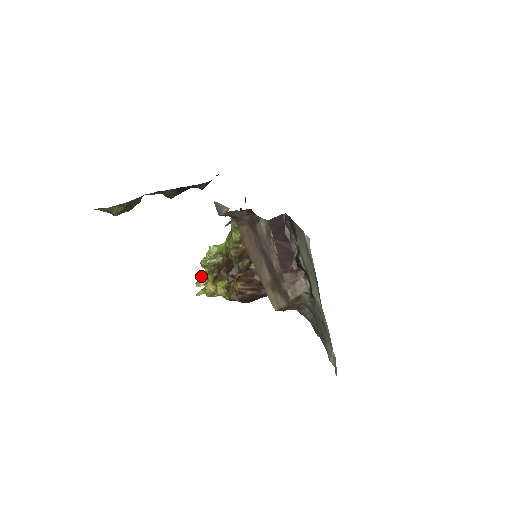
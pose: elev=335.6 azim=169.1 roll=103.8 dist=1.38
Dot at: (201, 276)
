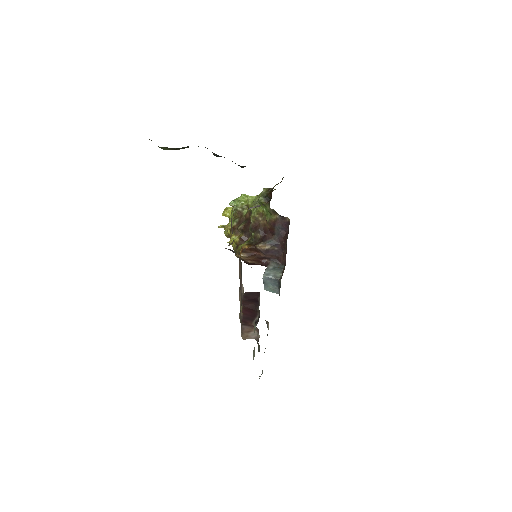
Dot at: (229, 208)
